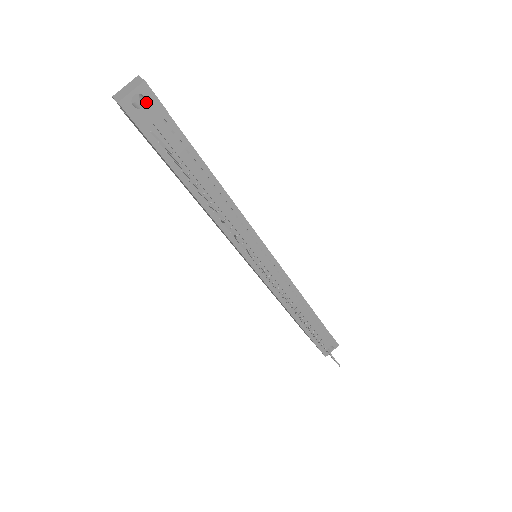
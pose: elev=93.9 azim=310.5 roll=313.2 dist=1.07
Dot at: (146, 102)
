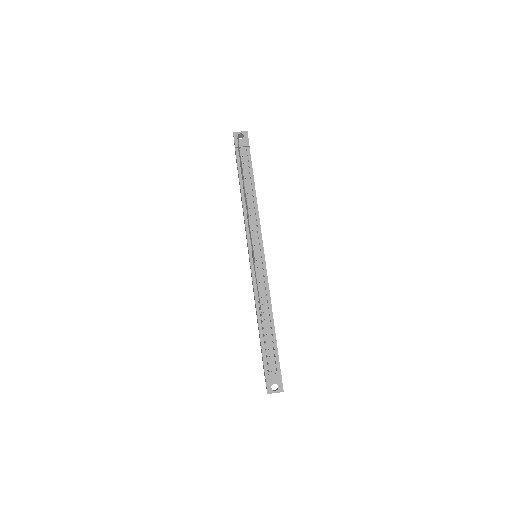
Dot at: (243, 138)
